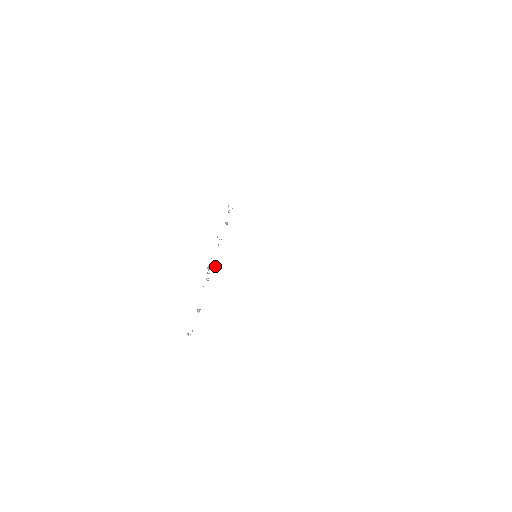
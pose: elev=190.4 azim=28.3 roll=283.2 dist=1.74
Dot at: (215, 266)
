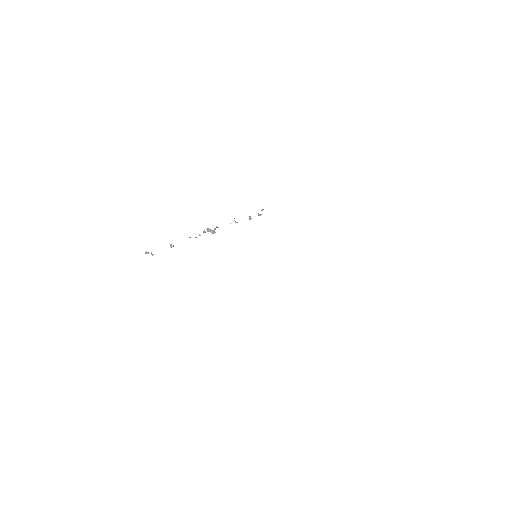
Dot at: (215, 232)
